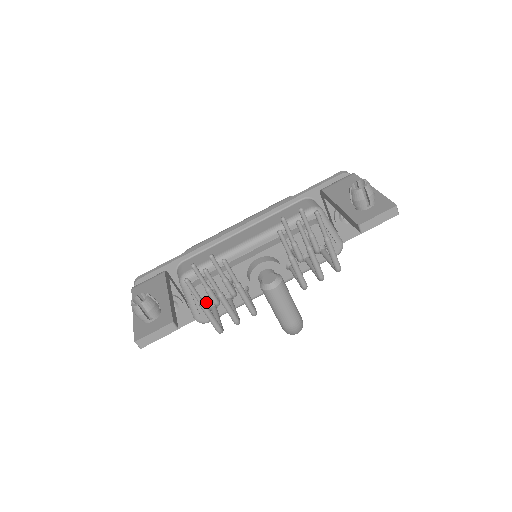
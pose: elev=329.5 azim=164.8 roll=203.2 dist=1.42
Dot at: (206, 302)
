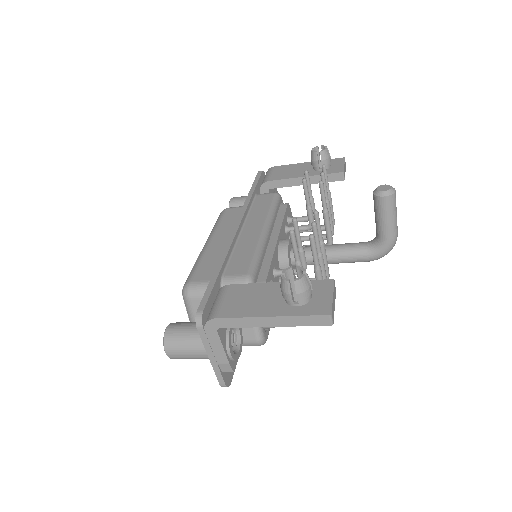
Dot at: occluded
